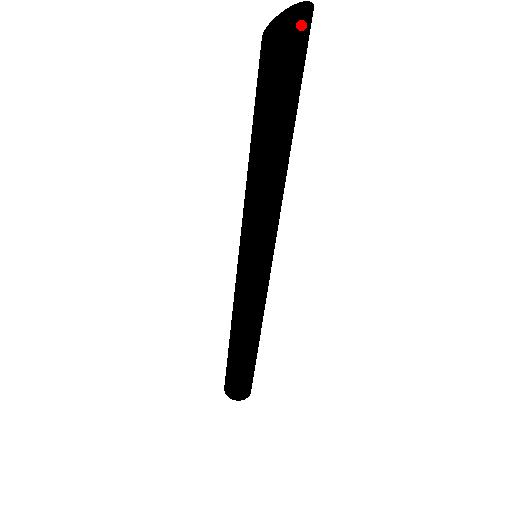
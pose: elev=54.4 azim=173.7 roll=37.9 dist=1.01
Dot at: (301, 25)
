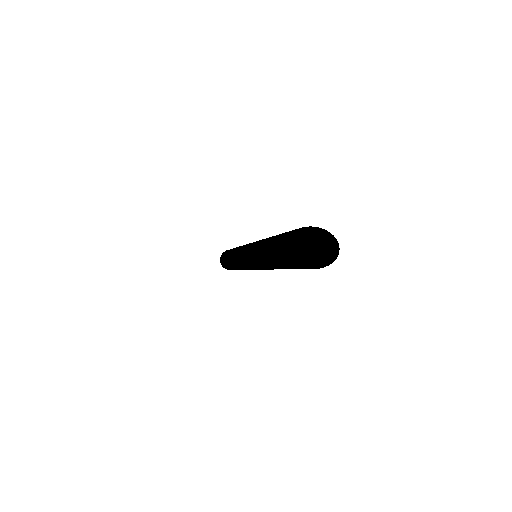
Dot at: occluded
